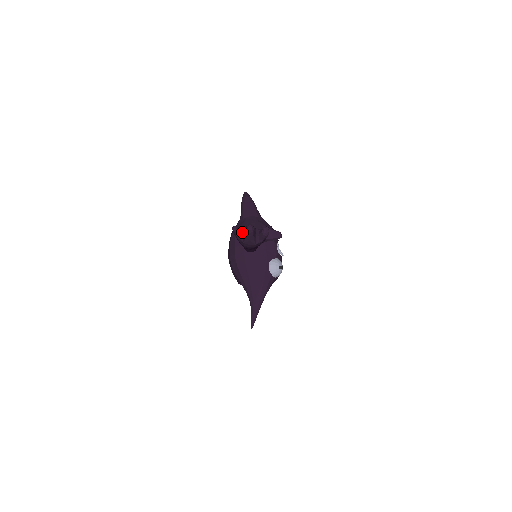
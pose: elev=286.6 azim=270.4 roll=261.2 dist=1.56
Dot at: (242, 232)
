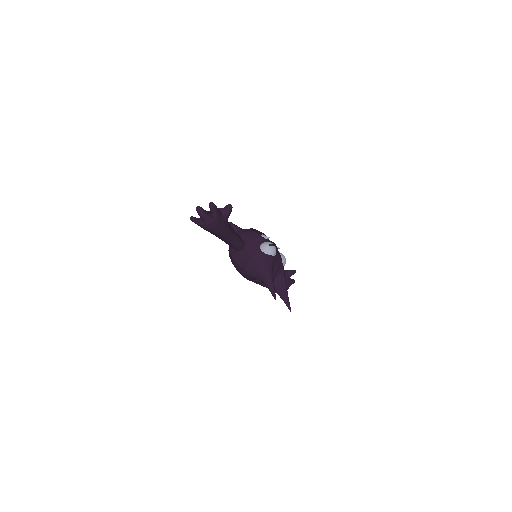
Dot at: (200, 219)
